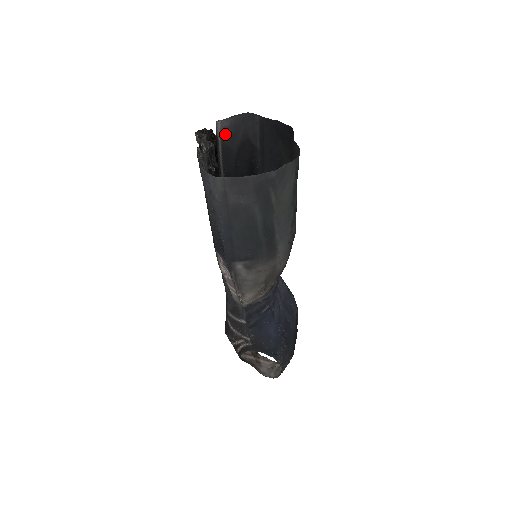
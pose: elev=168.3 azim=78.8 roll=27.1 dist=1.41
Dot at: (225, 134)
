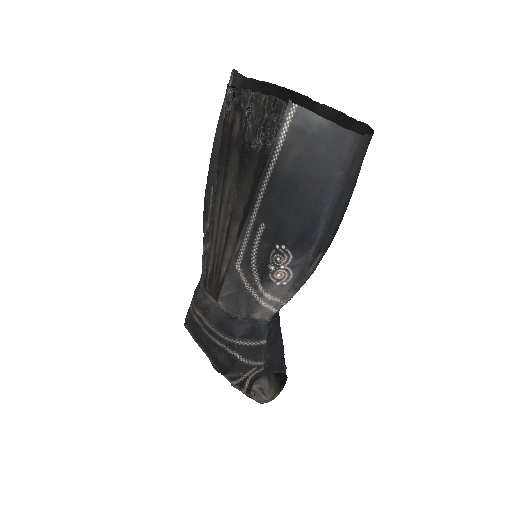
Dot at: (225, 96)
